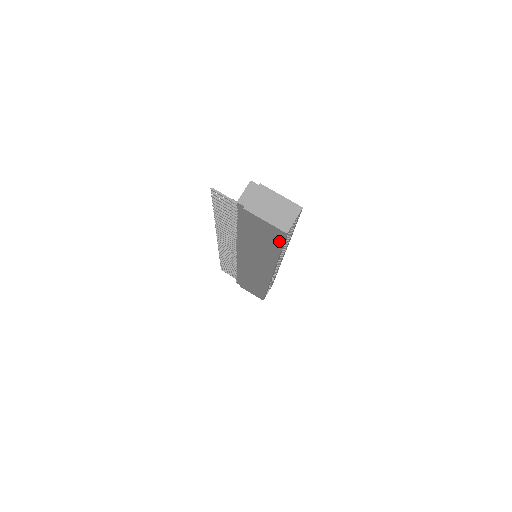
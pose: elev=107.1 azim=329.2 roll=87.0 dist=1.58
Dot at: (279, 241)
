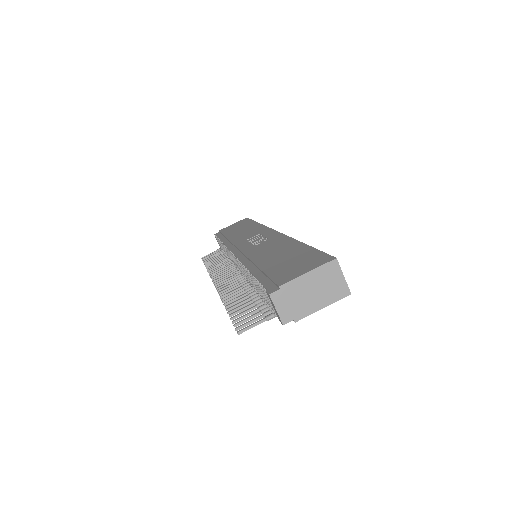
Dot at: occluded
